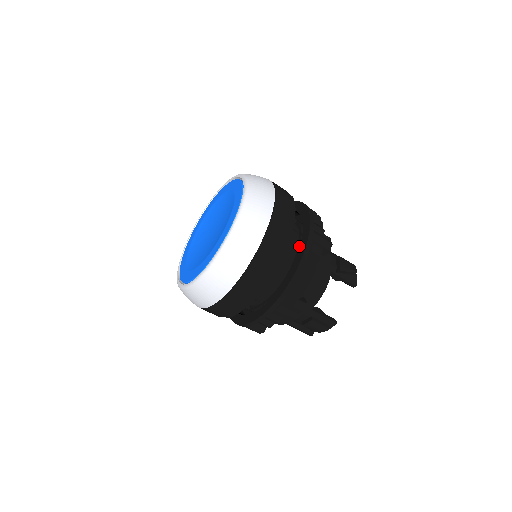
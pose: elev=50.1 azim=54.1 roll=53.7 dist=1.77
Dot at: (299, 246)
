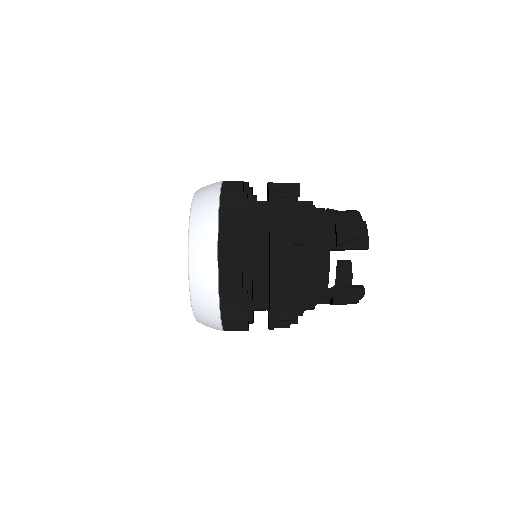
Dot at: occluded
